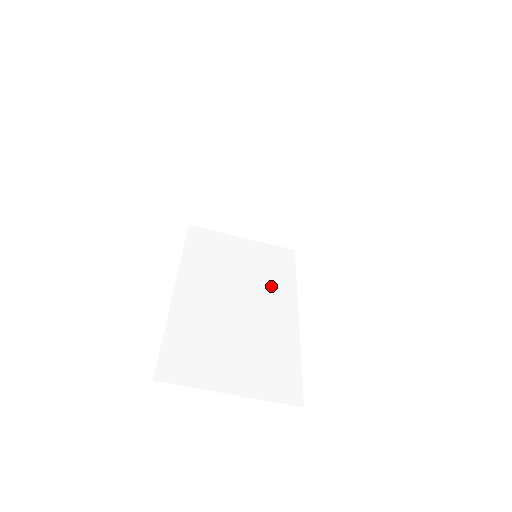
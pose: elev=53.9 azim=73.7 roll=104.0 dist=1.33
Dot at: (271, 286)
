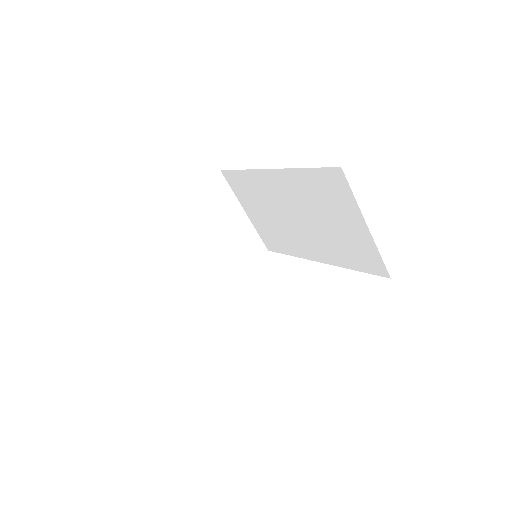
Dot at: occluded
